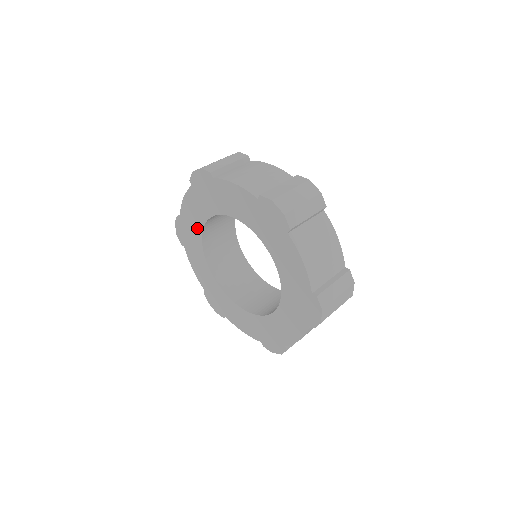
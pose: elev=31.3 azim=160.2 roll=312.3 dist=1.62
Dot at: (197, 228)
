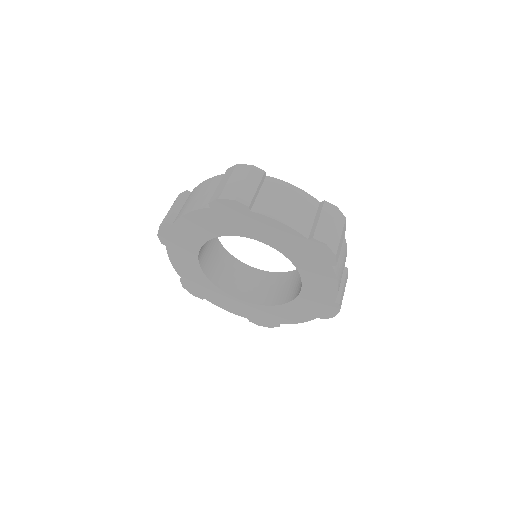
Dot at: (199, 238)
